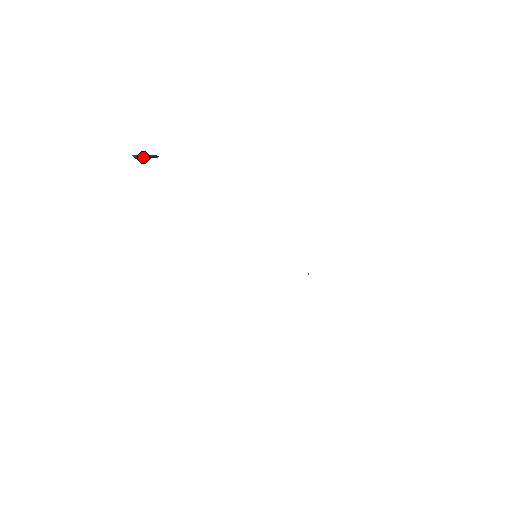
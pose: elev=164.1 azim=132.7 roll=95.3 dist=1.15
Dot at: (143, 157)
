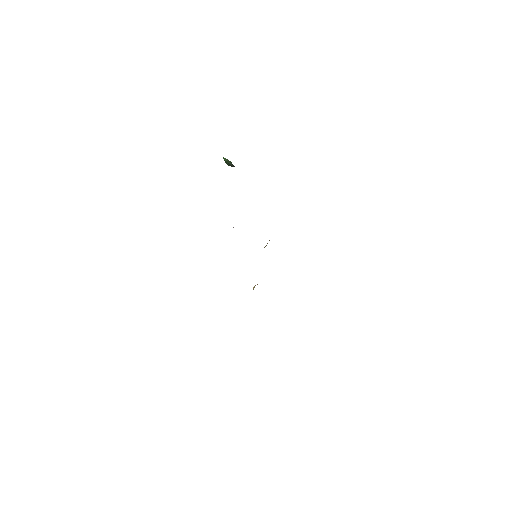
Dot at: (231, 162)
